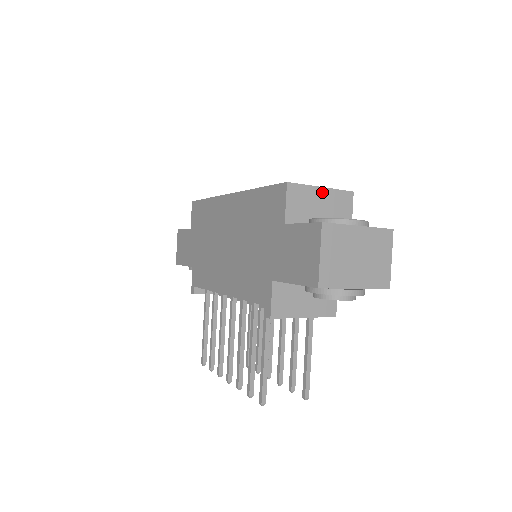
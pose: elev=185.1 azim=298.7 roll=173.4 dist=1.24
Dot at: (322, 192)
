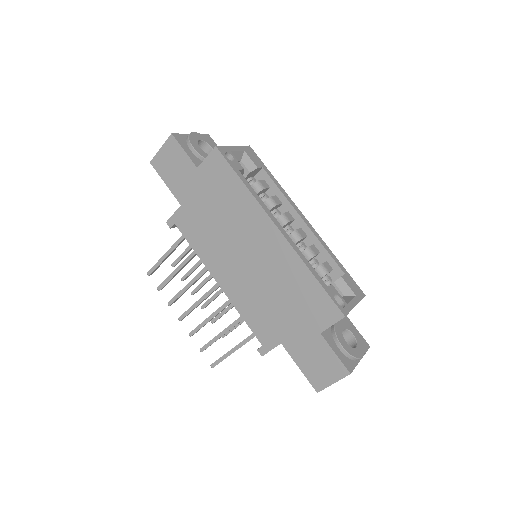
Dot at: occluded
